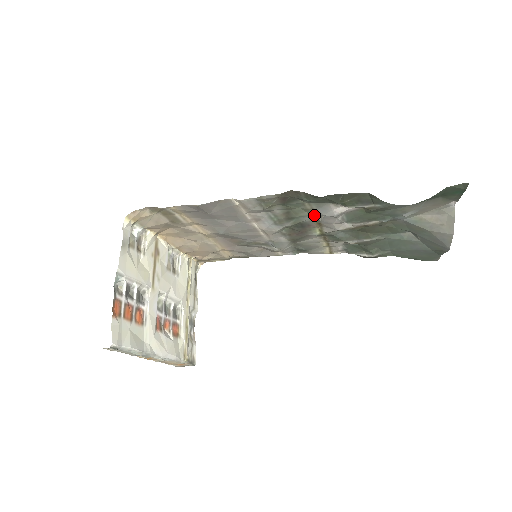
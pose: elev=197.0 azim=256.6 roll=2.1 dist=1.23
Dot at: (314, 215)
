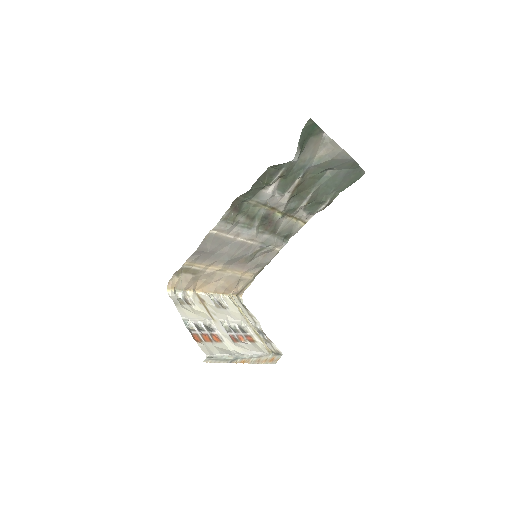
Dot at: (263, 205)
